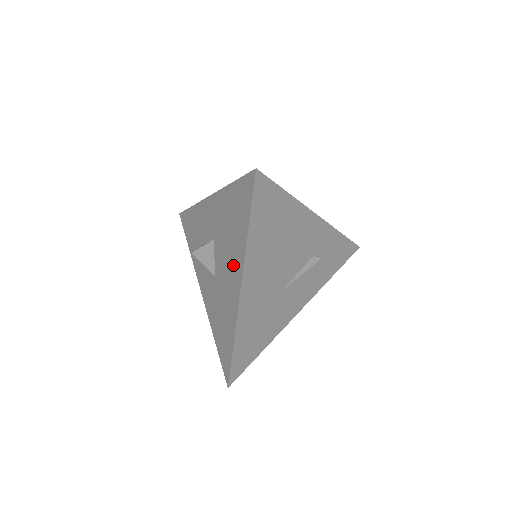
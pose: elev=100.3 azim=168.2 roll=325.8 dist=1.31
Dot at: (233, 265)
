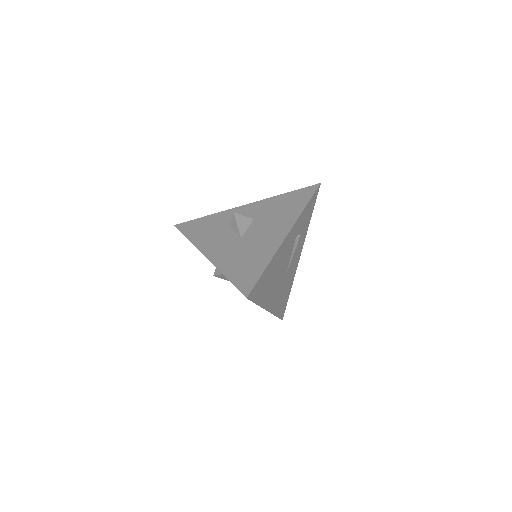
Dot at: occluded
